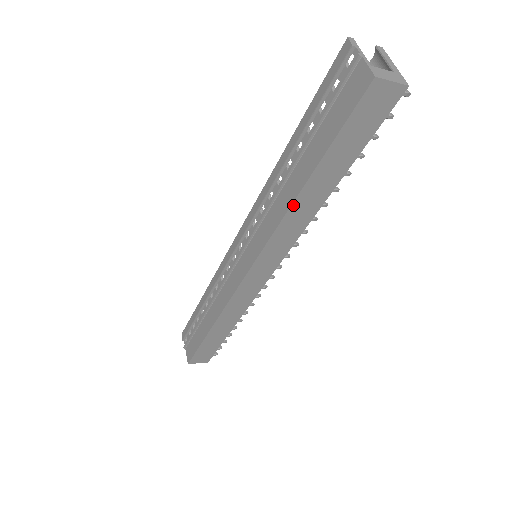
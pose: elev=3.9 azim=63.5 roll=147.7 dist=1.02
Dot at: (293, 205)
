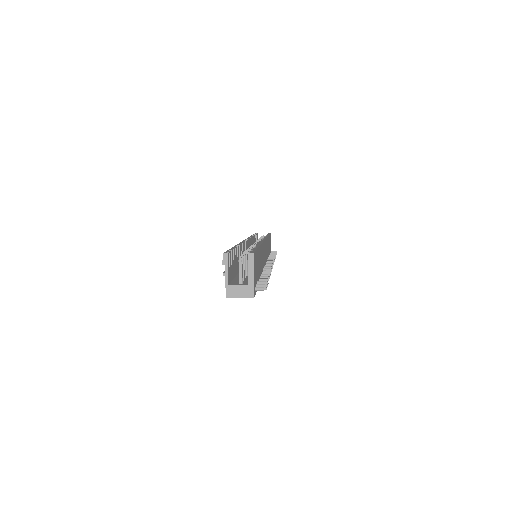
Dot at: occluded
